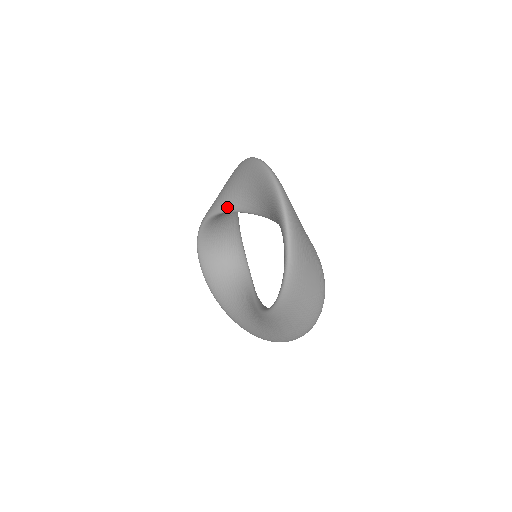
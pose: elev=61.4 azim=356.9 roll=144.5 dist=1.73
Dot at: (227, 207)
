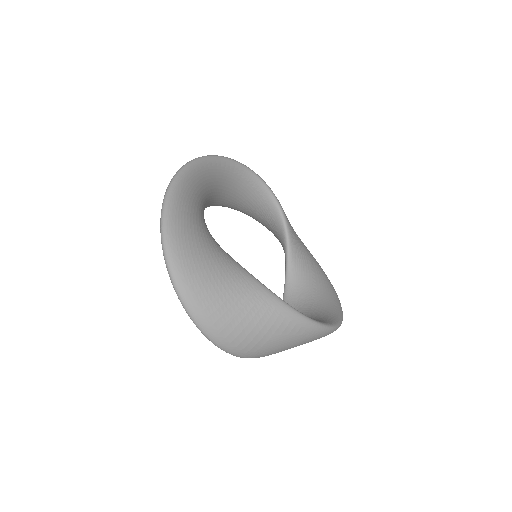
Dot at: occluded
